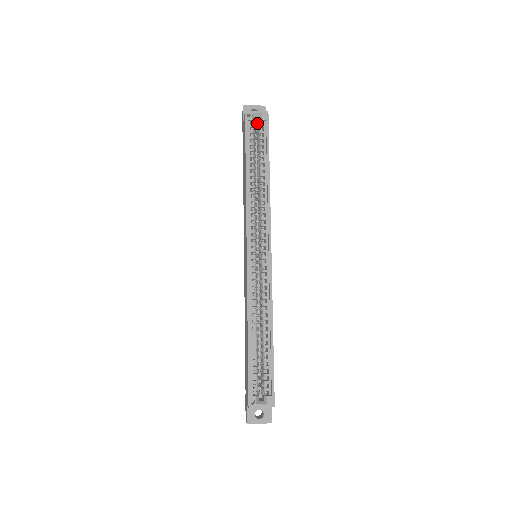
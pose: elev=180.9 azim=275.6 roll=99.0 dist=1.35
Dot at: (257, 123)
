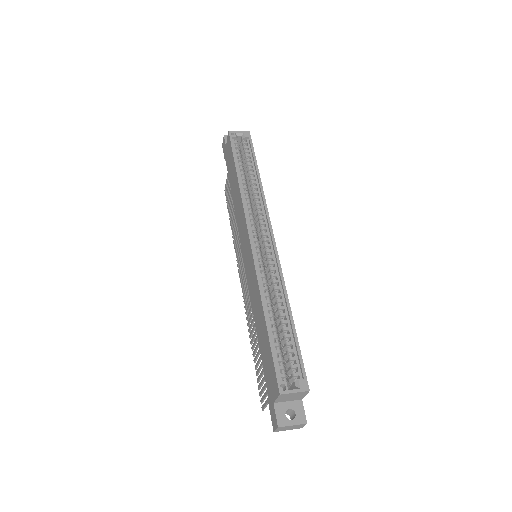
Dot at: occluded
